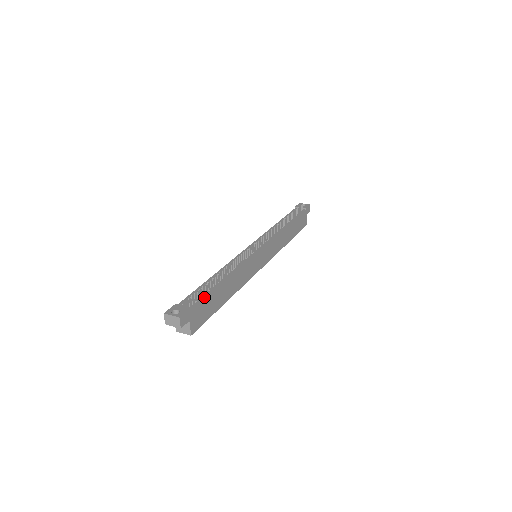
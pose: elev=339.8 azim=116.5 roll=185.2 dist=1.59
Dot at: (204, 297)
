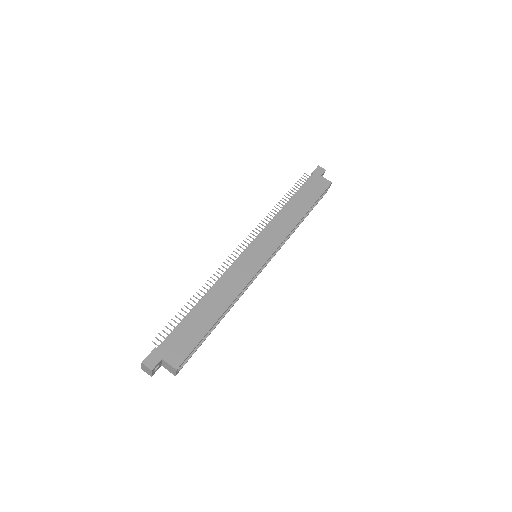
Dot at: (174, 330)
